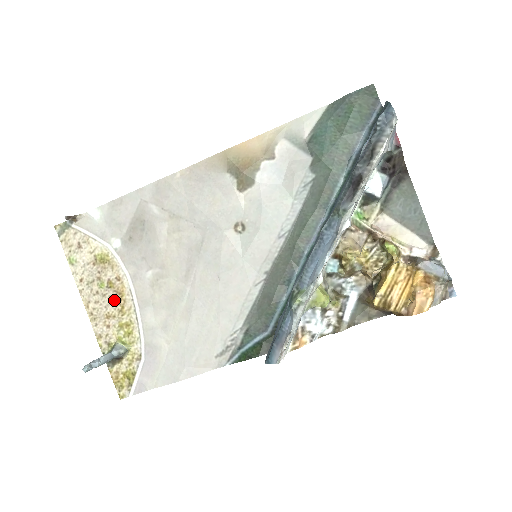
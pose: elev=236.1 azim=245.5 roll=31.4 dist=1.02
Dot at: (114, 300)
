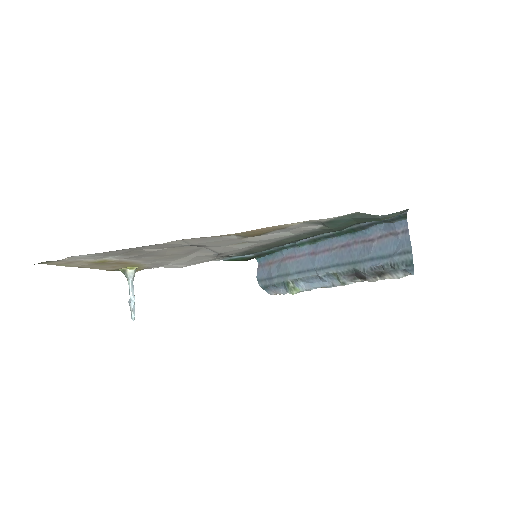
Dot at: occluded
